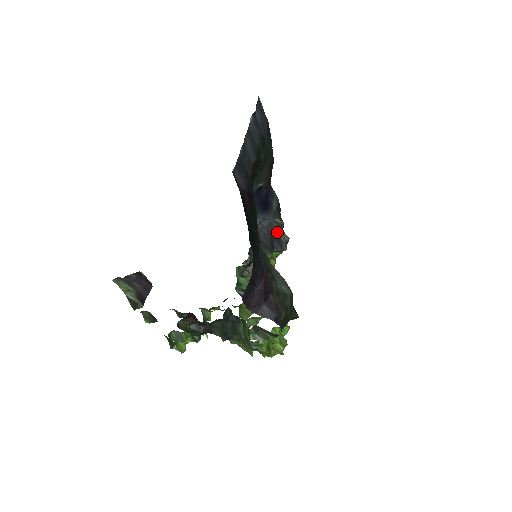
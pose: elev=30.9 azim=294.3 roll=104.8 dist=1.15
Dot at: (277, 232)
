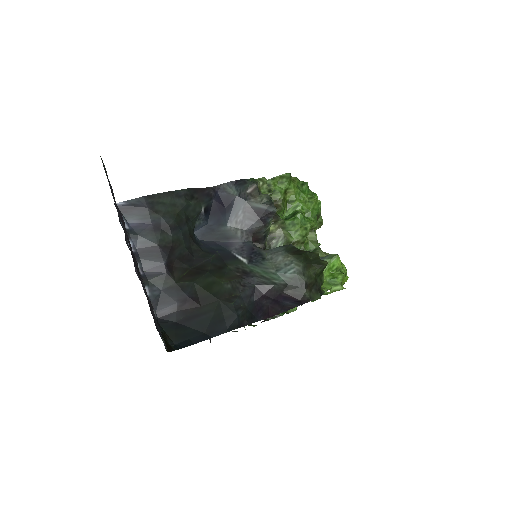
Dot at: (256, 207)
